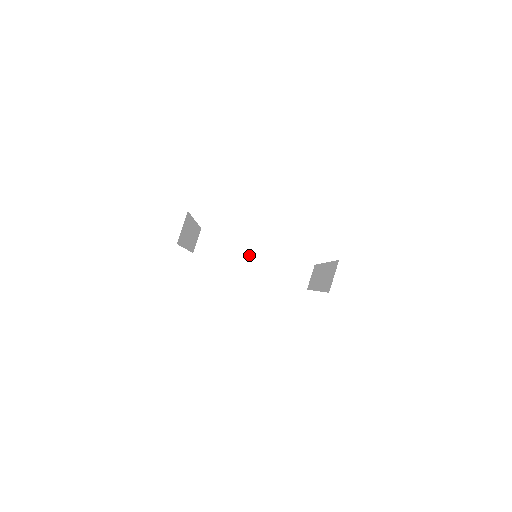
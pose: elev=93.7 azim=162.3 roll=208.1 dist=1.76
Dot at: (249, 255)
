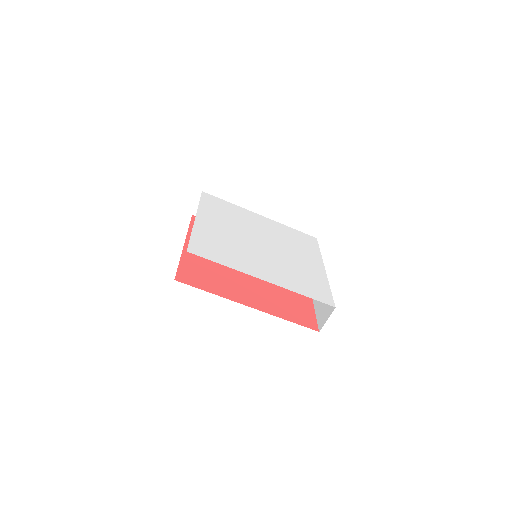
Dot at: occluded
